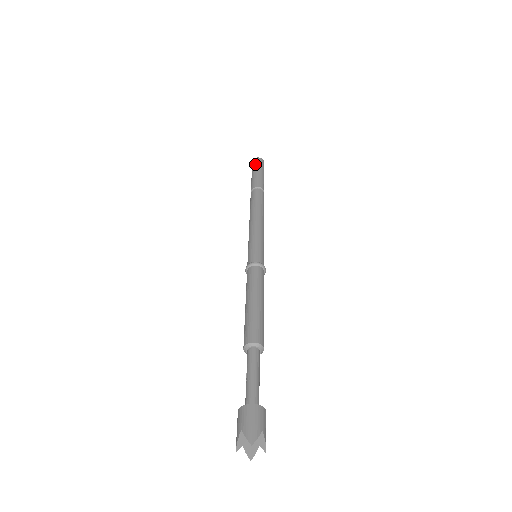
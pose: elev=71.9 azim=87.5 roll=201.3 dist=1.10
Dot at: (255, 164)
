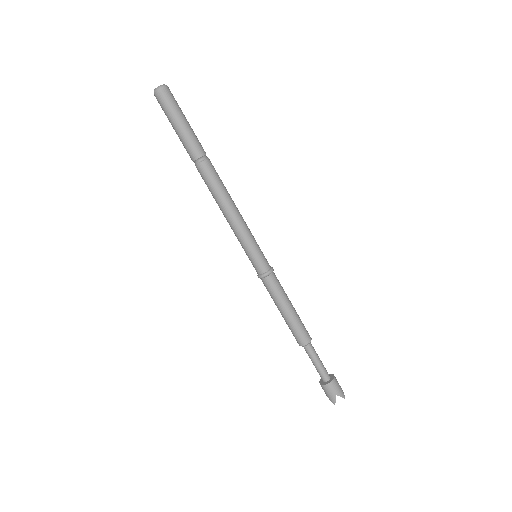
Dot at: (163, 110)
